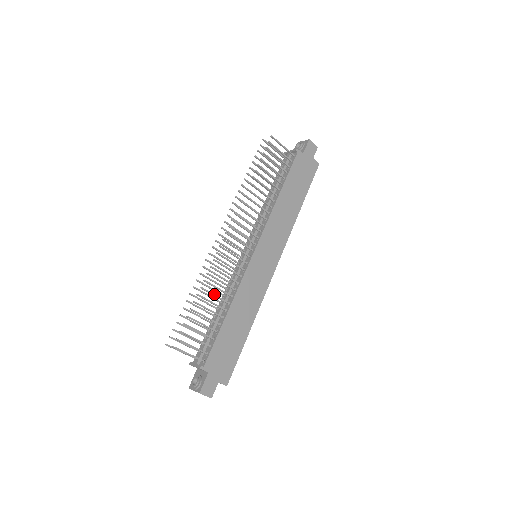
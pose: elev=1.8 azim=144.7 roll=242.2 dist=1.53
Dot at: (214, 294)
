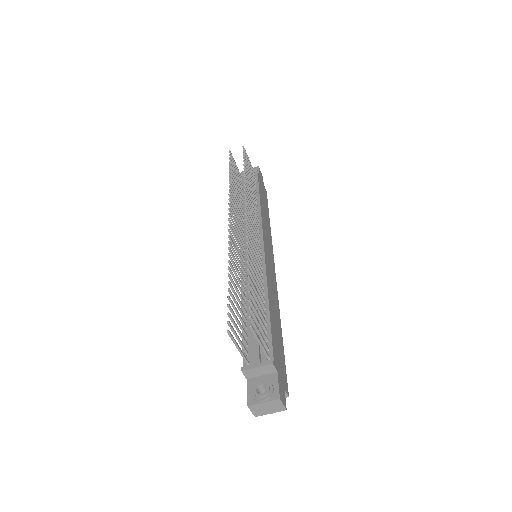
Dot at: occluded
